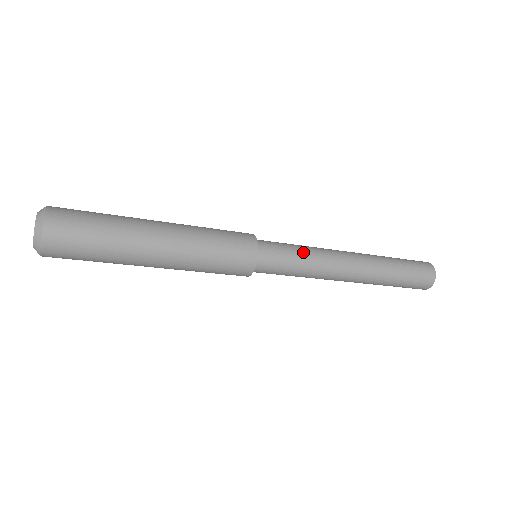
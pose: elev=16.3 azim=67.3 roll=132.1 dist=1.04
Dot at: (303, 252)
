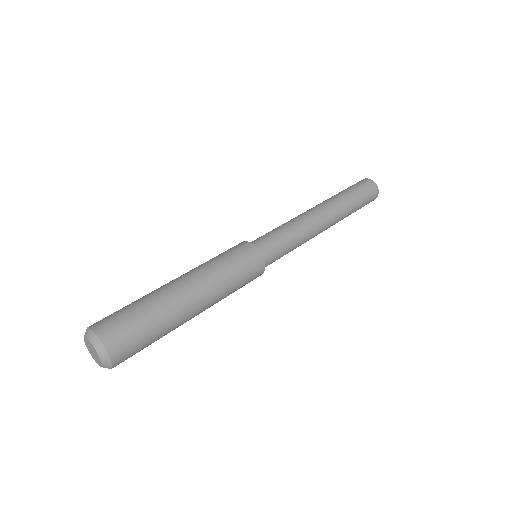
Dot at: (293, 242)
